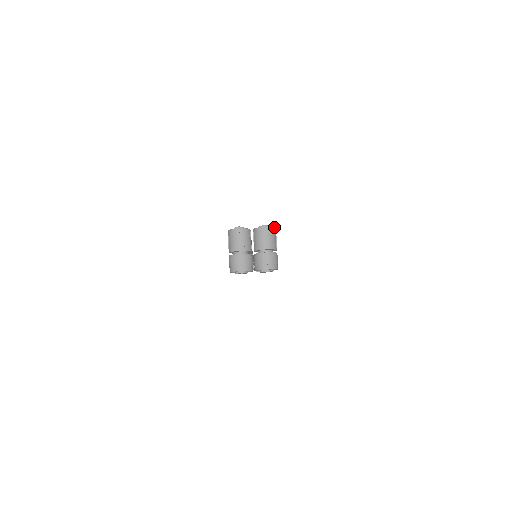
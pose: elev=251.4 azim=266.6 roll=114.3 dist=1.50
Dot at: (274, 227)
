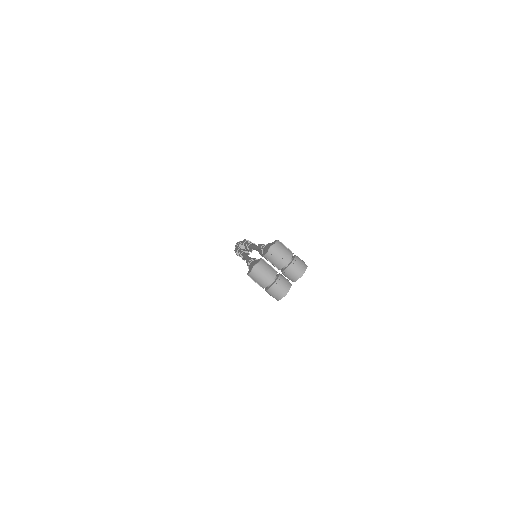
Dot at: (276, 240)
